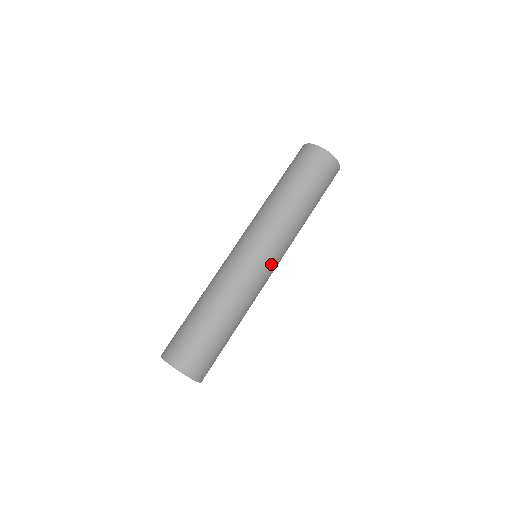
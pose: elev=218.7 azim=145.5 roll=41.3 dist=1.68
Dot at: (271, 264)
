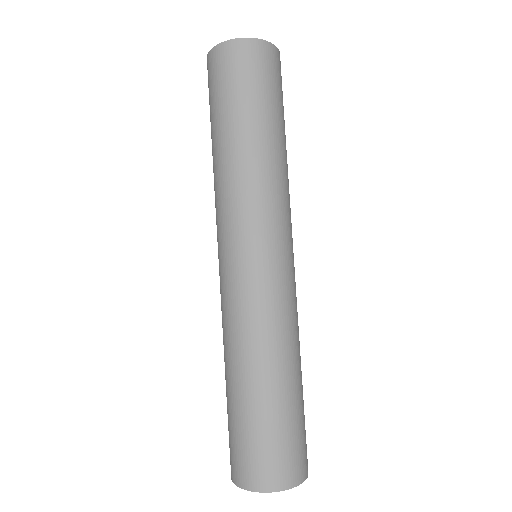
Dot at: occluded
